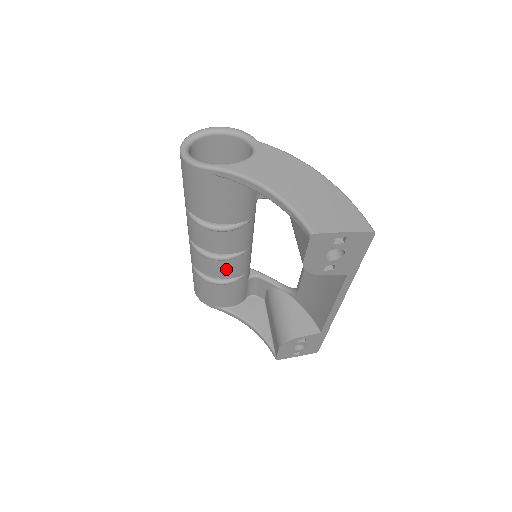
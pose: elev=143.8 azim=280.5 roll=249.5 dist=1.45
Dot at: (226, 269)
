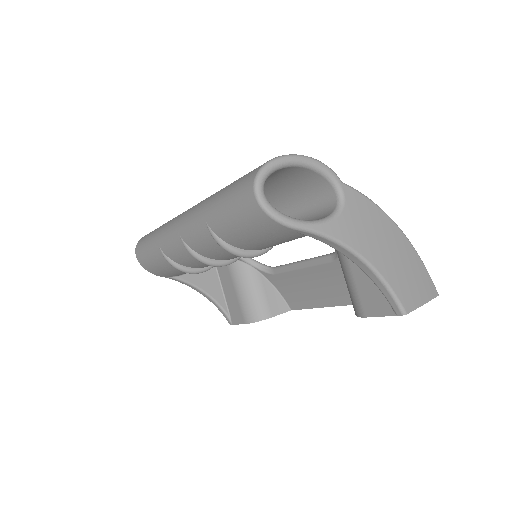
Dot at: occluded
